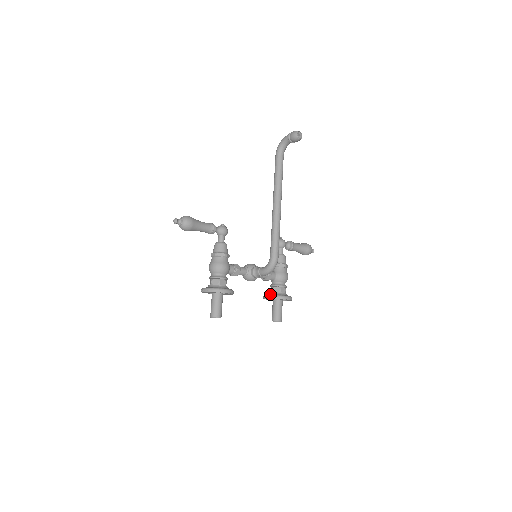
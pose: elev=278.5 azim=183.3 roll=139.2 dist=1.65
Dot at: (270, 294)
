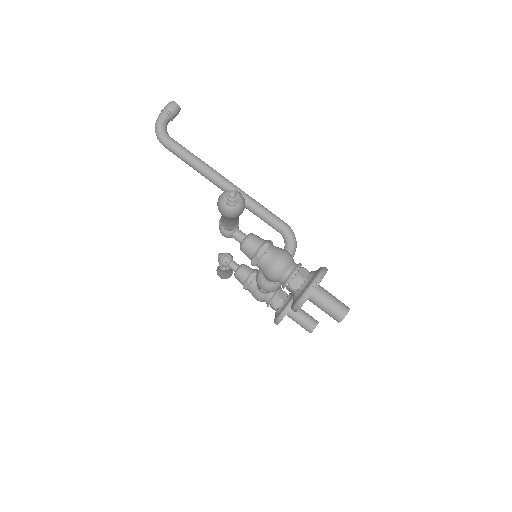
Dot at: (287, 301)
